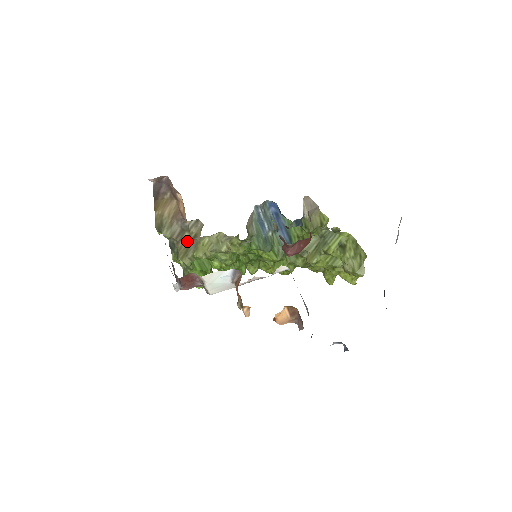
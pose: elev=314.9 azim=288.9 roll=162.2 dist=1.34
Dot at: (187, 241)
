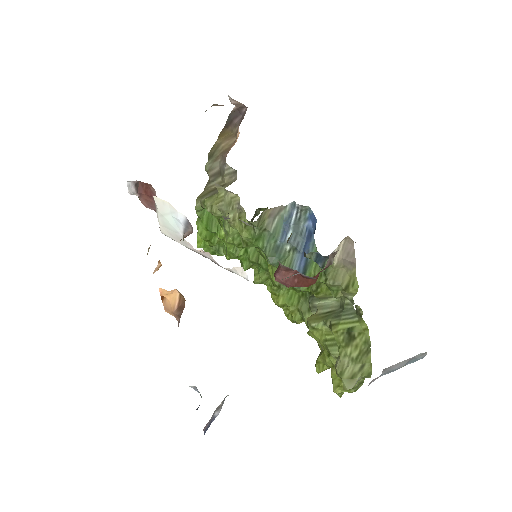
Dot at: (215, 186)
